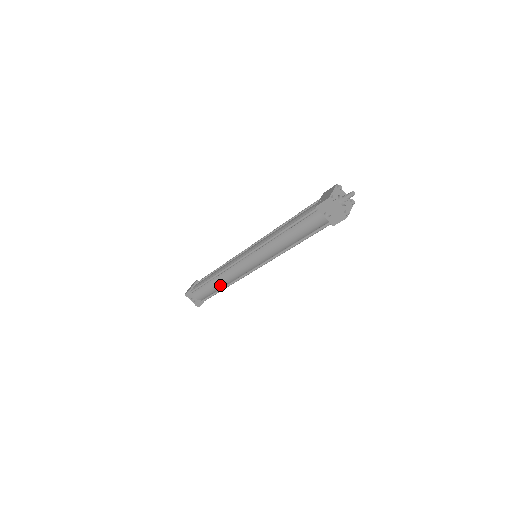
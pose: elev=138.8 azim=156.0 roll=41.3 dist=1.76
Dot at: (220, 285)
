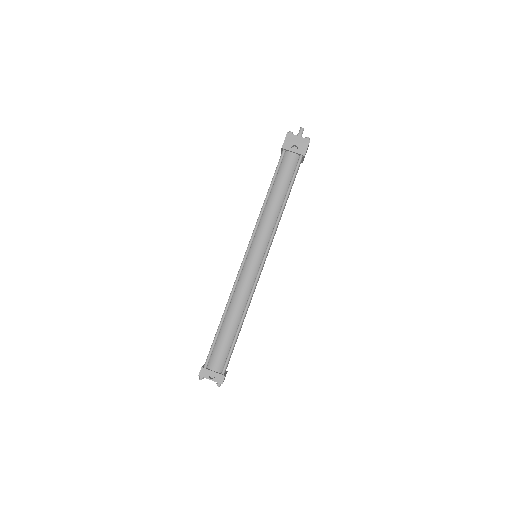
Dot at: (235, 321)
